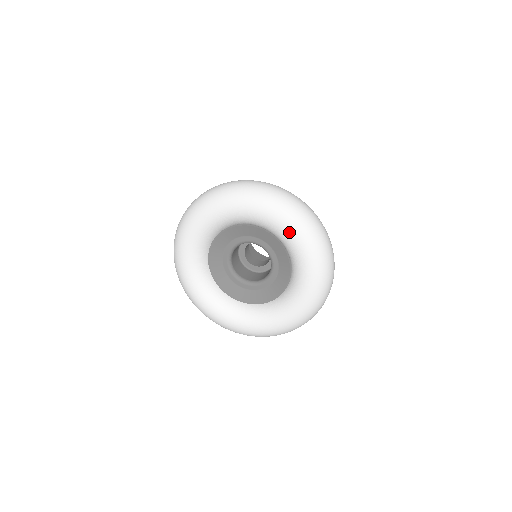
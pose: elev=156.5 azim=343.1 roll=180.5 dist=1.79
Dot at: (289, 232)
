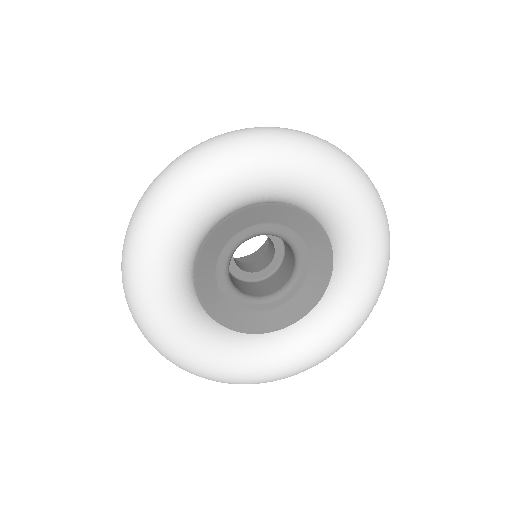
Dot at: (370, 252)
